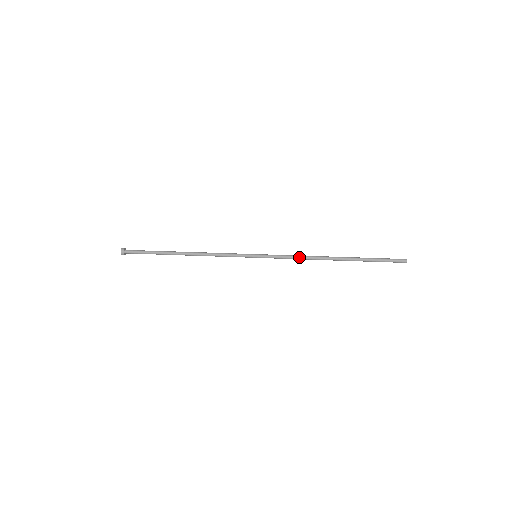
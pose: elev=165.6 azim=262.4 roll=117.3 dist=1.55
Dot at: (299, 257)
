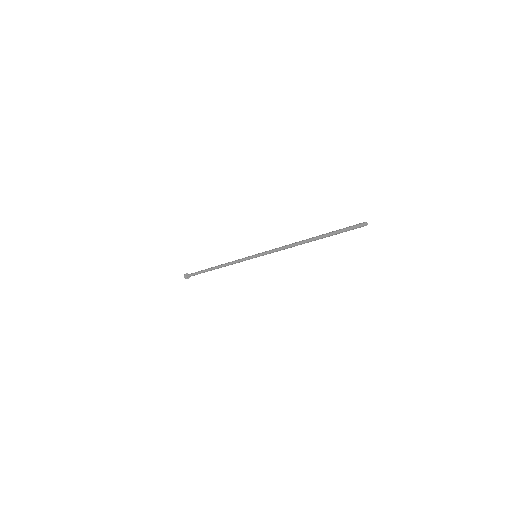
Dot at: (283, 246)
